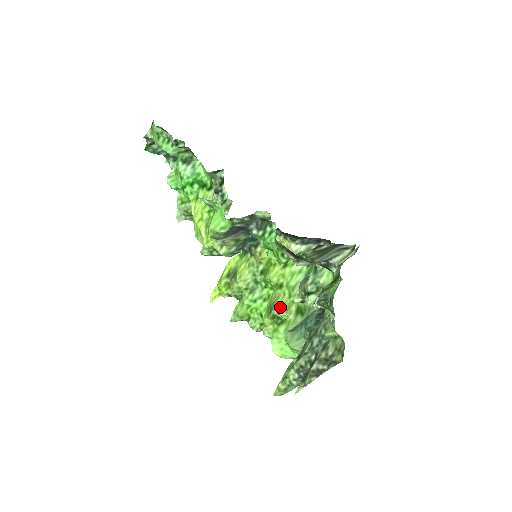
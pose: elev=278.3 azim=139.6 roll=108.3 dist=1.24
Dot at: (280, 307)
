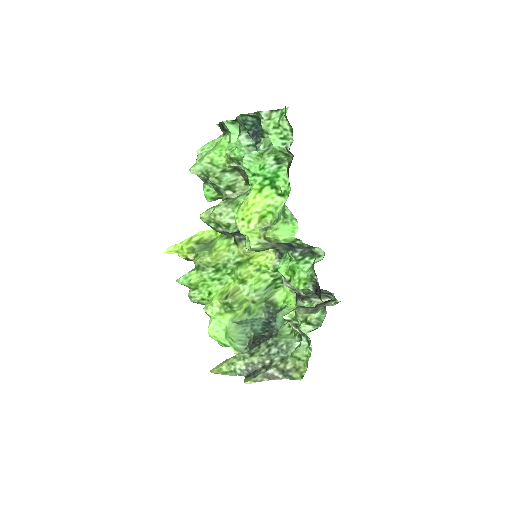
Dot at: (236, 299)
